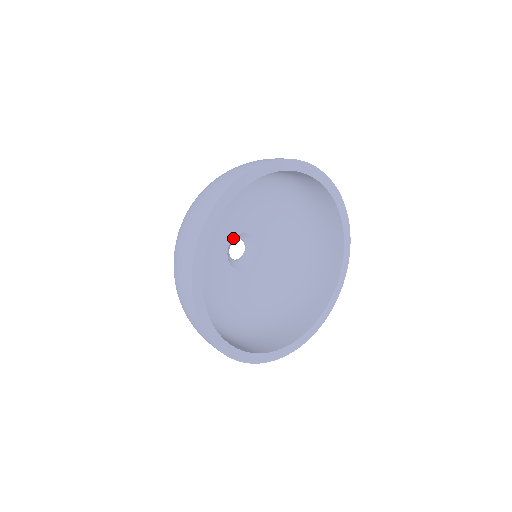
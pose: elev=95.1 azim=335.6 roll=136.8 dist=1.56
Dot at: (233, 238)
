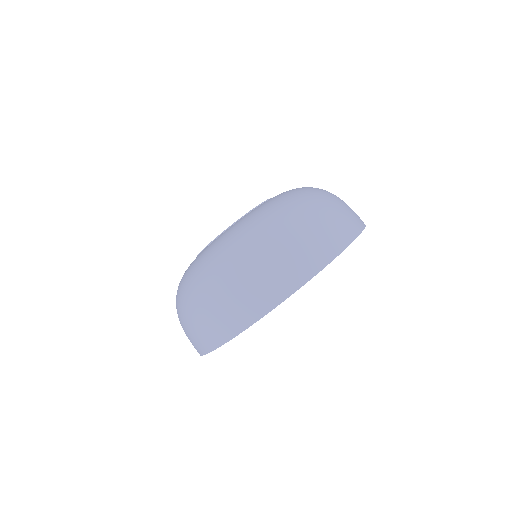
Dot at: occluded
